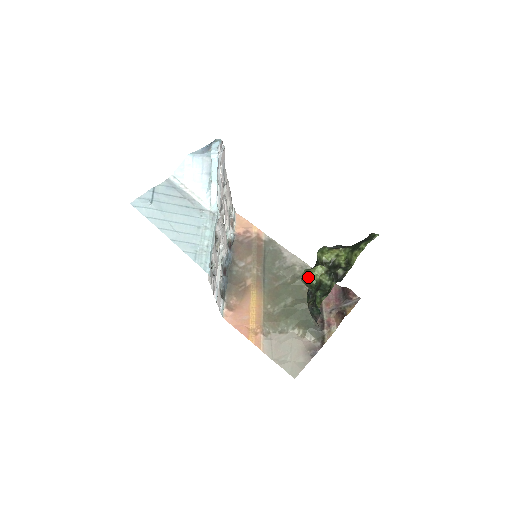
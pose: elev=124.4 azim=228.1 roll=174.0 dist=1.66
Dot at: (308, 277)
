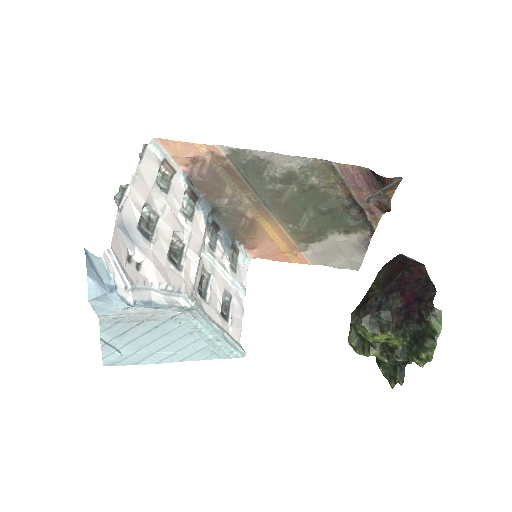
Dot at: (360, 354)
